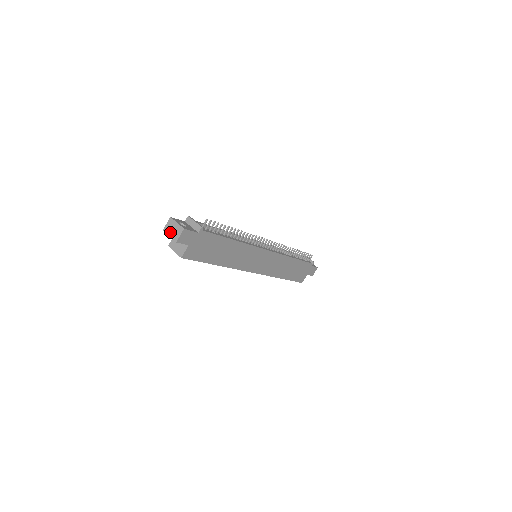
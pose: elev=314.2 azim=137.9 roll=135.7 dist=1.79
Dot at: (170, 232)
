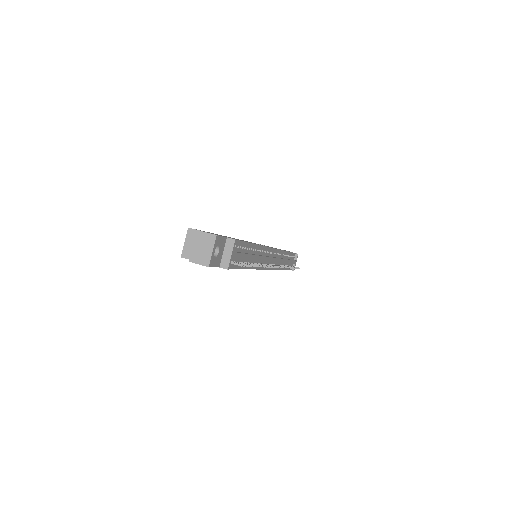
Dot at: (198, 245)
